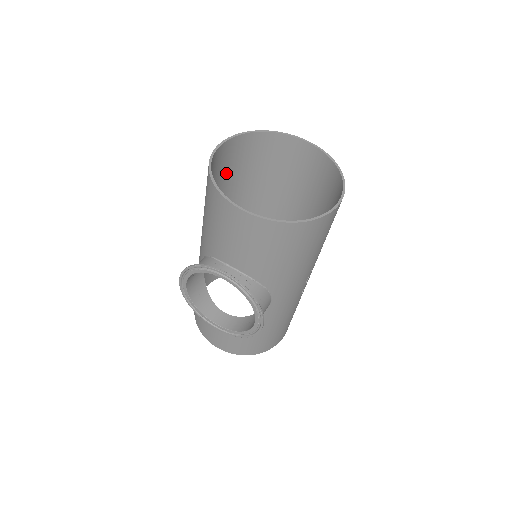
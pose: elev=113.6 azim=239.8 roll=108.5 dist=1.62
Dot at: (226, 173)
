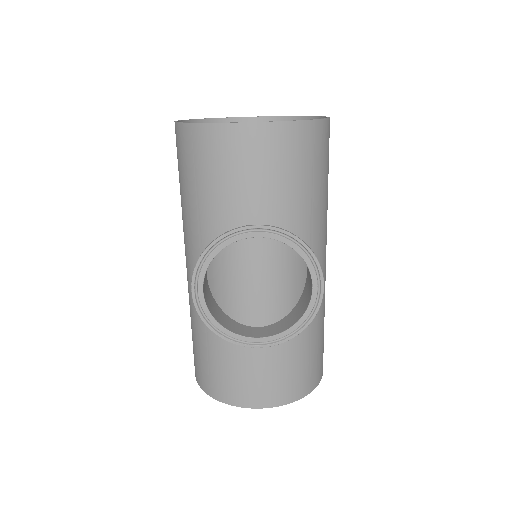
Dot at: occluded
